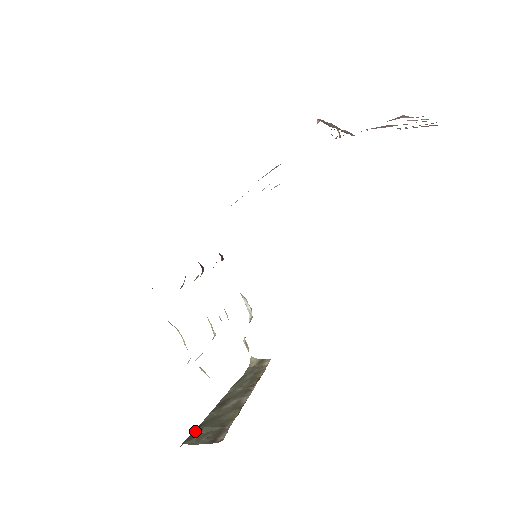
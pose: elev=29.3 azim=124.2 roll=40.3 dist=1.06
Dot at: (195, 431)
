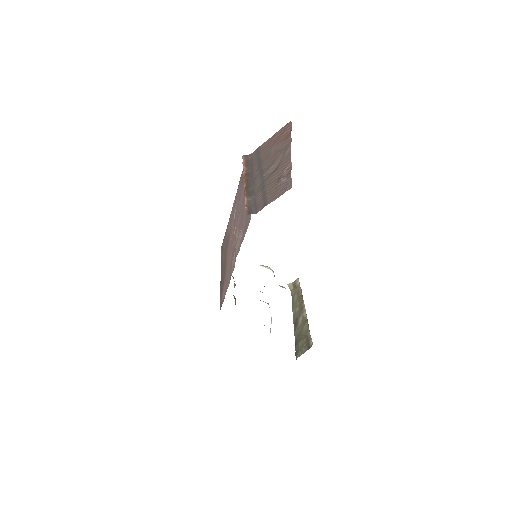
Dot at: (296, 348)
